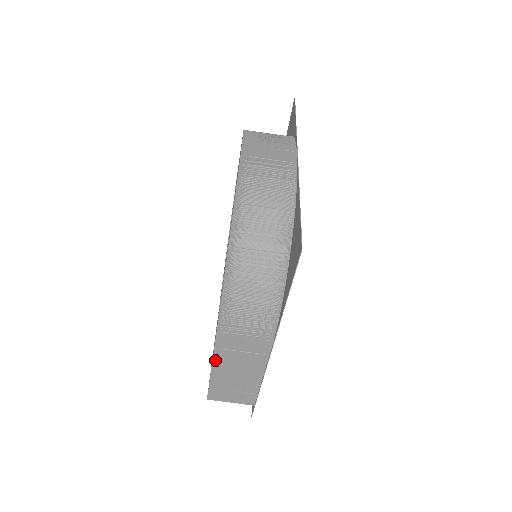
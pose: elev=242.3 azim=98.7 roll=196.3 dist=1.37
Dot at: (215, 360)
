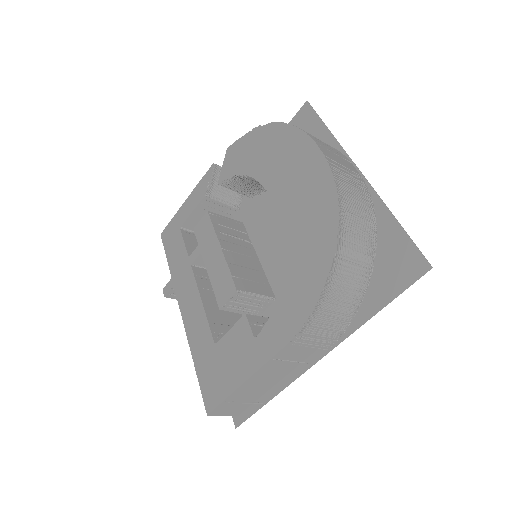
Dot at: (258, 372)
